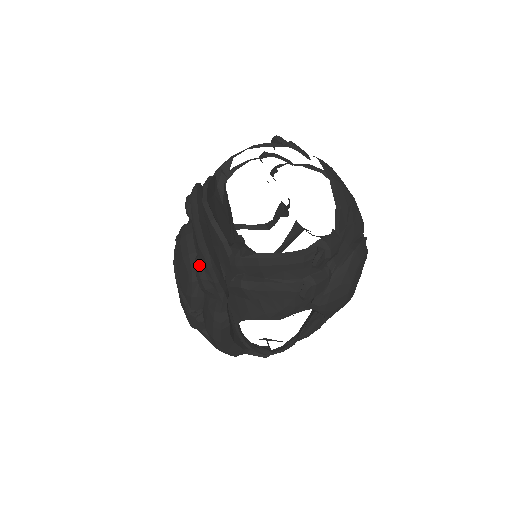
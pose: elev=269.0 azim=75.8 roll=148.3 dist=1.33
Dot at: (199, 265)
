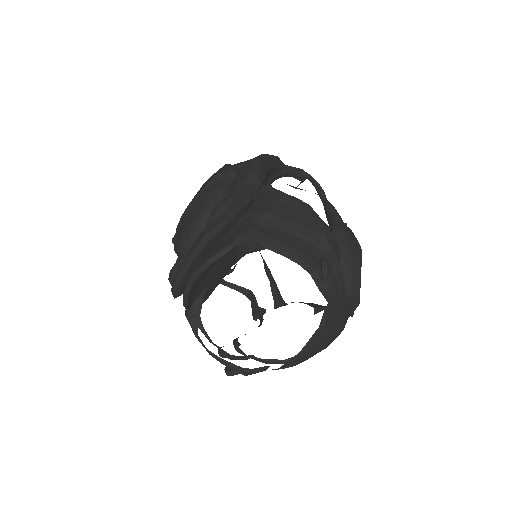
Dot at: (172, 275)
